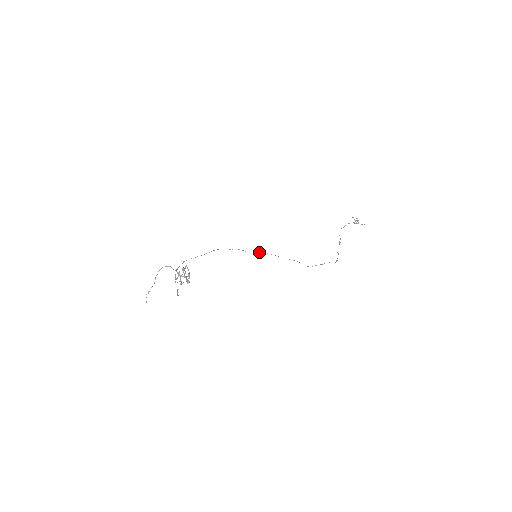
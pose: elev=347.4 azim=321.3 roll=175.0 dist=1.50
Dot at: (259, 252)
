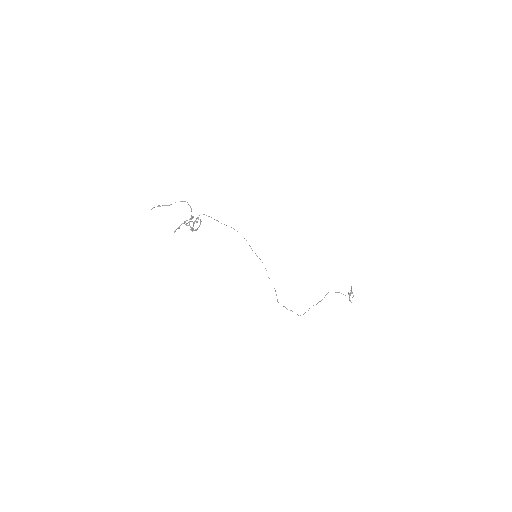
Dot at: occluded
